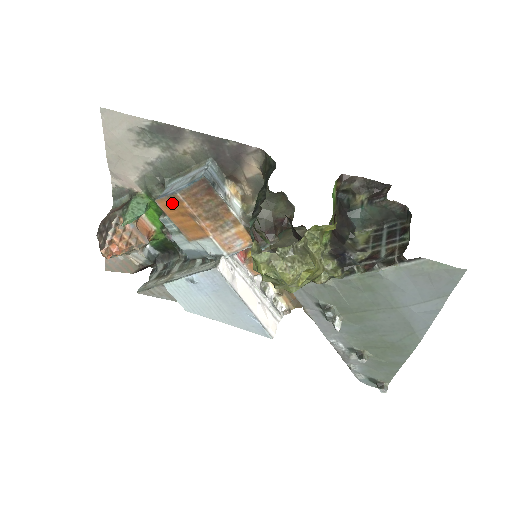
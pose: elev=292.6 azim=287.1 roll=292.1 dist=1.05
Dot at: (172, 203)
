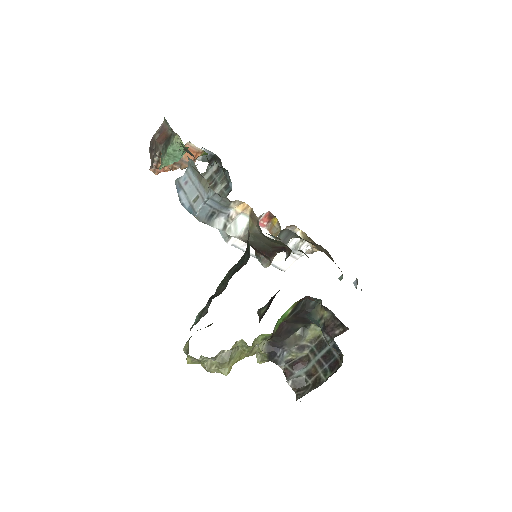
Dot at: occluded
